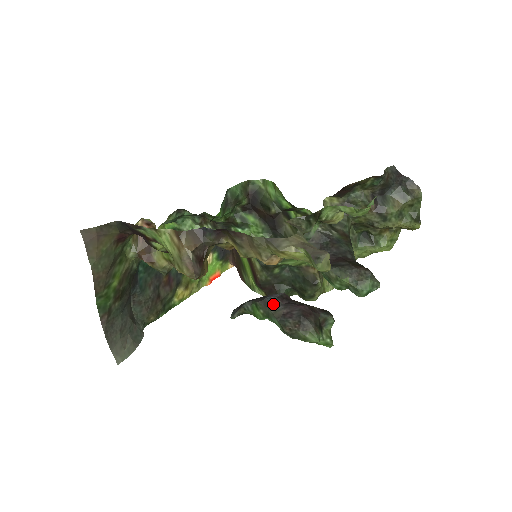
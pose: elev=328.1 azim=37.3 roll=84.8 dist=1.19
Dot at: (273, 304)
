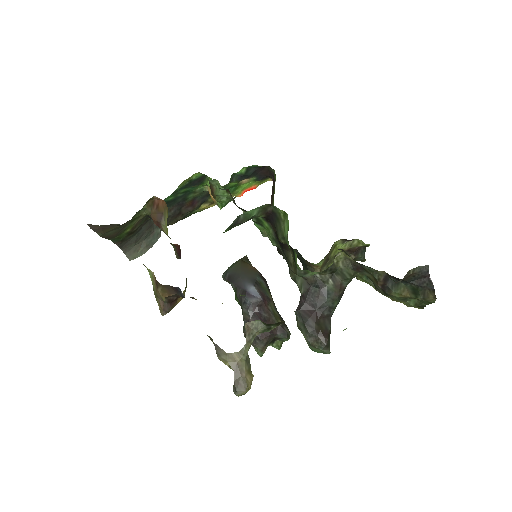
Dot at: (246, 307)
